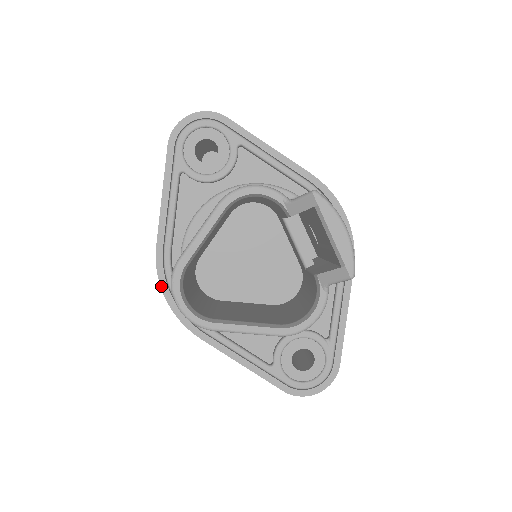
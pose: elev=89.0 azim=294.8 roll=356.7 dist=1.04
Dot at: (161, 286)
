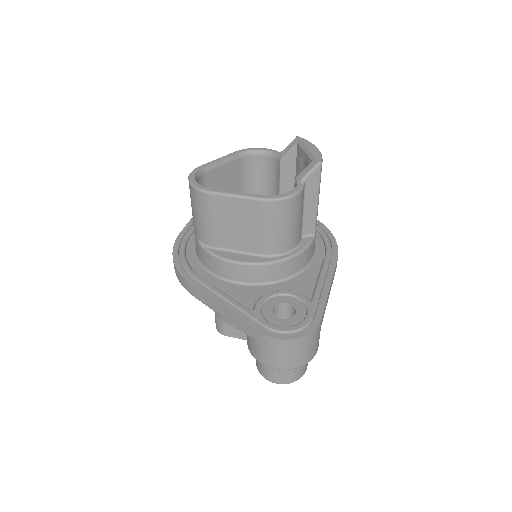
Dot at: (173, 252)
